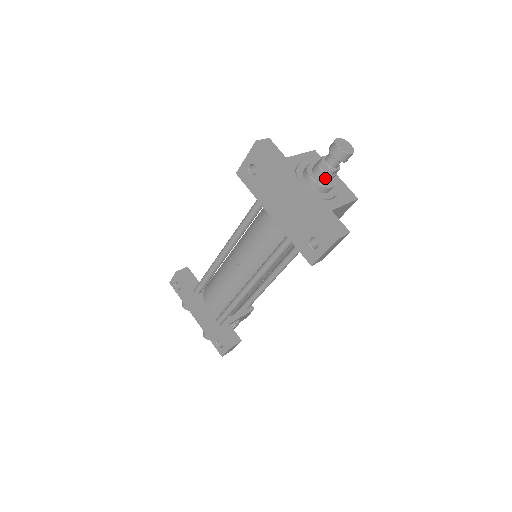
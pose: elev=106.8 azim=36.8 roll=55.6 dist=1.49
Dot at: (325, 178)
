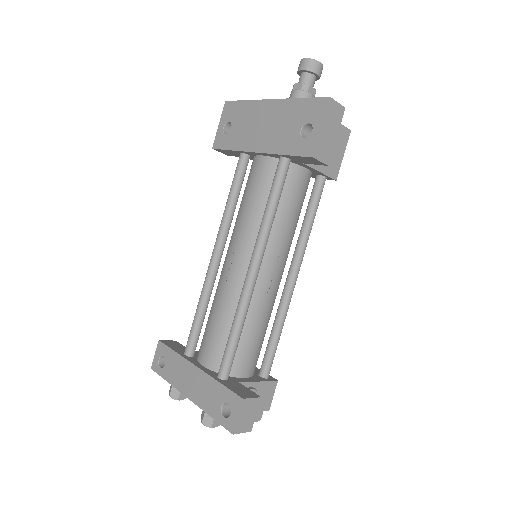
Dot at: (302, 96)
